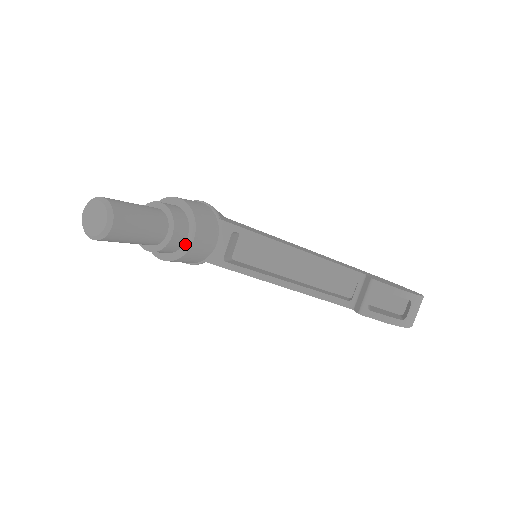
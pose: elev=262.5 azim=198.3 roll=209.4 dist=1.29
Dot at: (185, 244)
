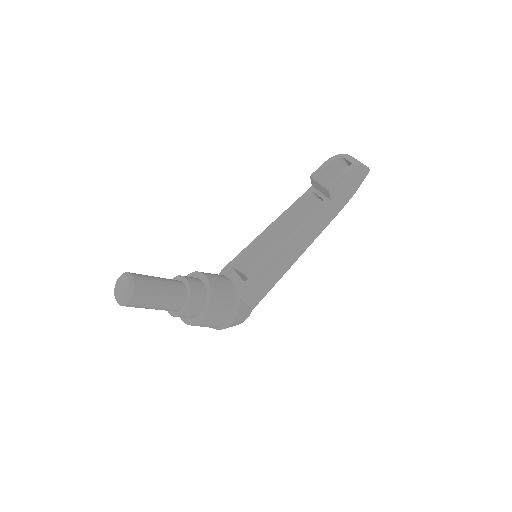
Dot at: (205, 286)
